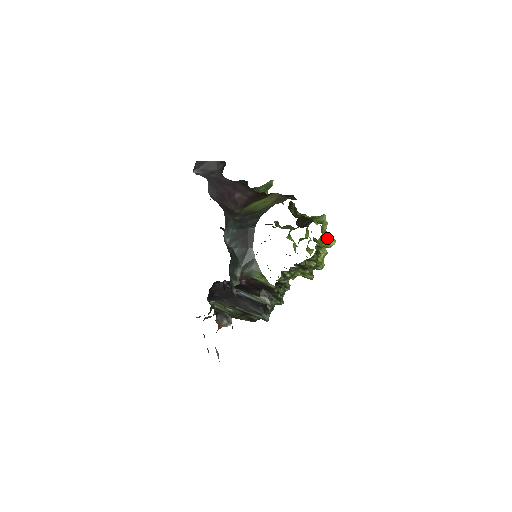
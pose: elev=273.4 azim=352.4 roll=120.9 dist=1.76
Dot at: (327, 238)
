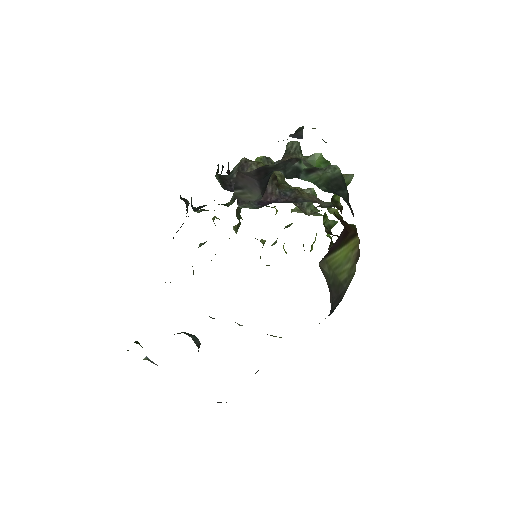
Dot at: occluded
